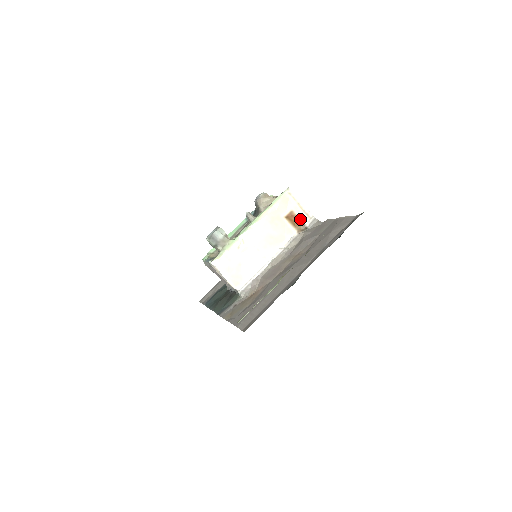
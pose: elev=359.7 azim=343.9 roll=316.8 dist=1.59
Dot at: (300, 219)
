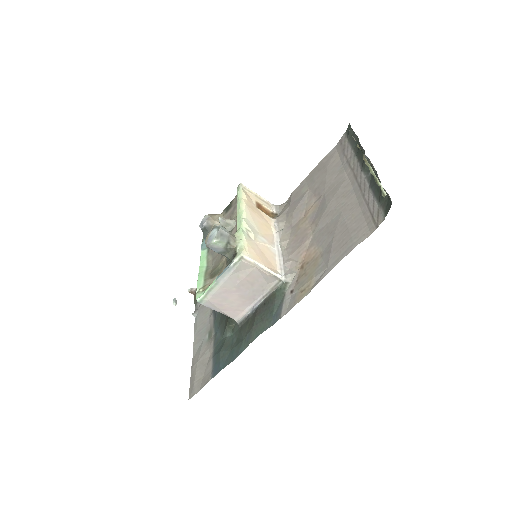
Dot at: (266, 208)
